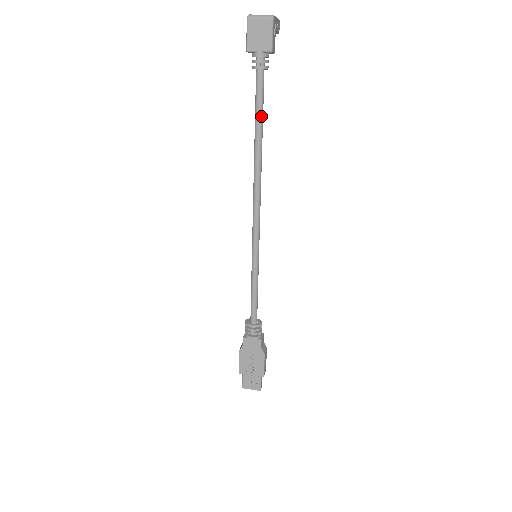
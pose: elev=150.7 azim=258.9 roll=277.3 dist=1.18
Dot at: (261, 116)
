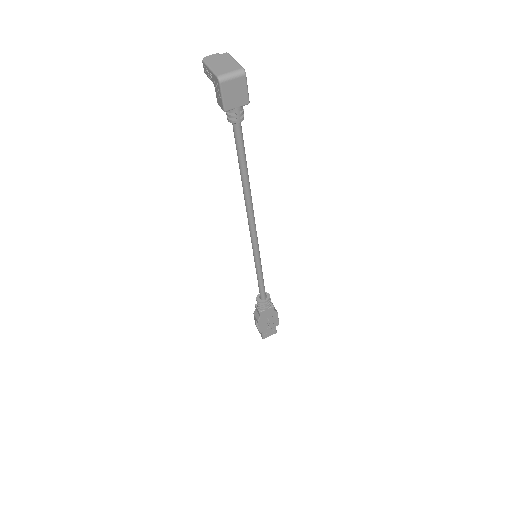
Dot at: (245, 158)
